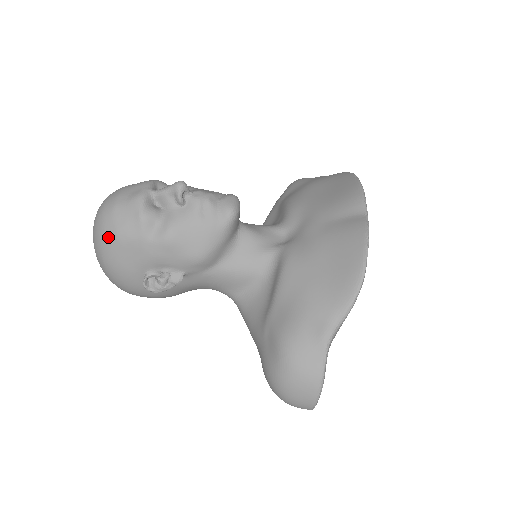
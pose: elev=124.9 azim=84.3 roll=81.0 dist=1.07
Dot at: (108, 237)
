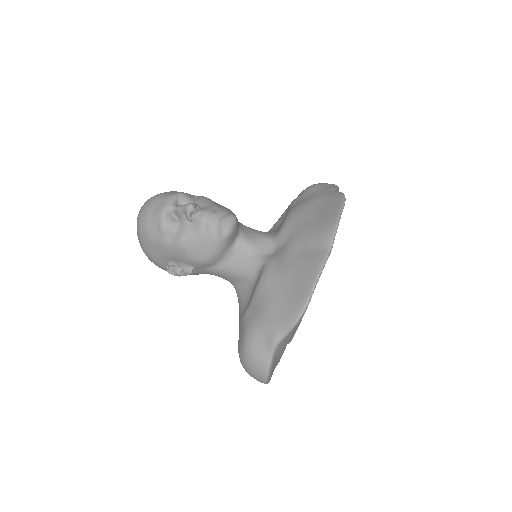
Dot at: (142, 235)
